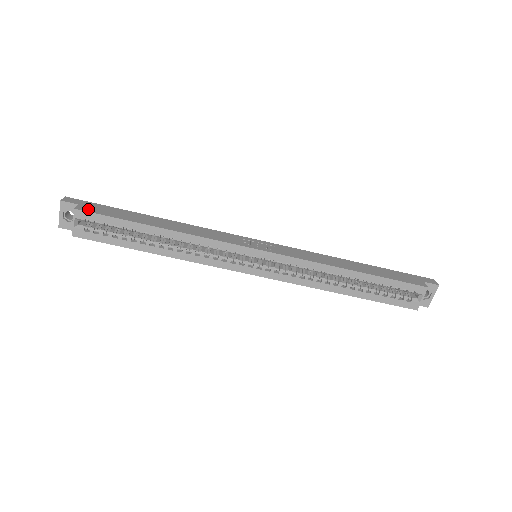
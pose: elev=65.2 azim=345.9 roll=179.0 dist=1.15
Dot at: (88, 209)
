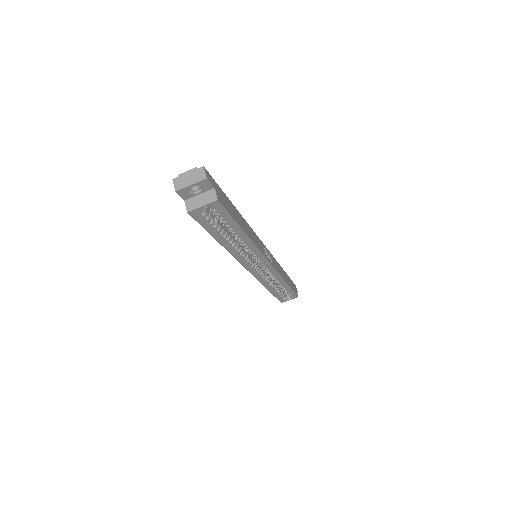
Dot at: (221, 200)
